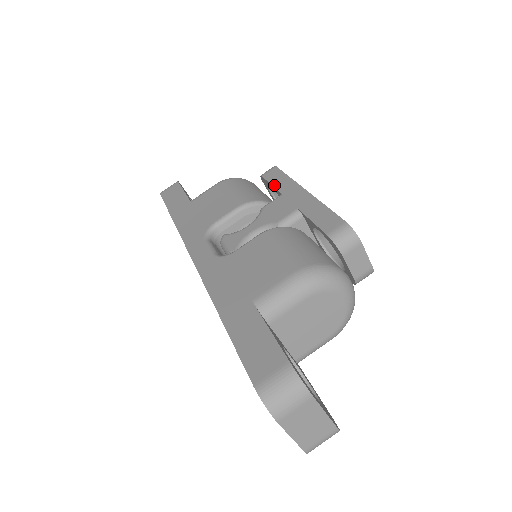
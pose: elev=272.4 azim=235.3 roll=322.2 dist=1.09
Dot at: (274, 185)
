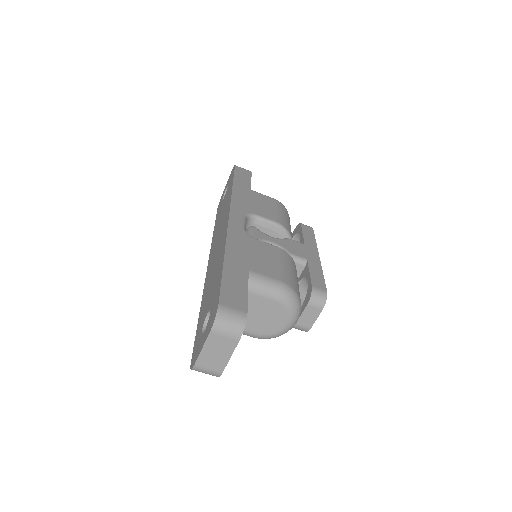
Dot at: (304, 235)
